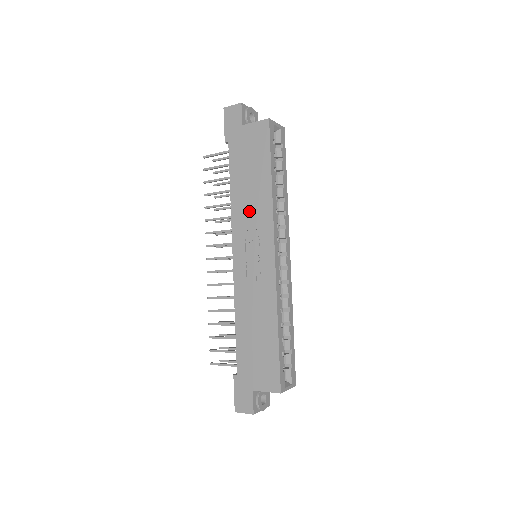
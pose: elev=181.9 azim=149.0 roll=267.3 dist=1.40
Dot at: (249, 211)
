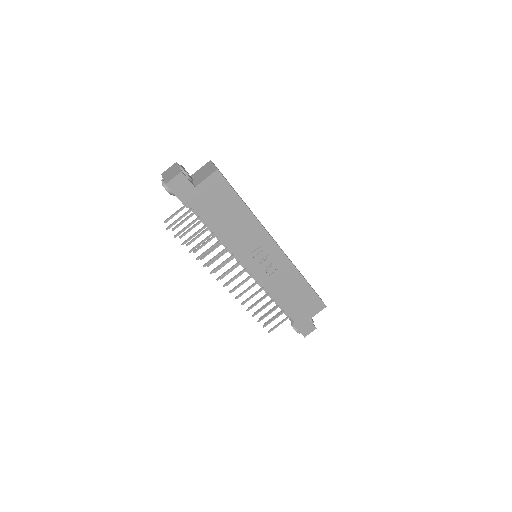
Dot at: (243, 238)
